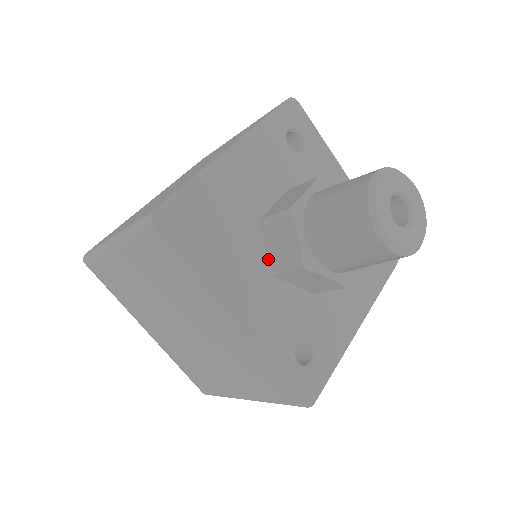
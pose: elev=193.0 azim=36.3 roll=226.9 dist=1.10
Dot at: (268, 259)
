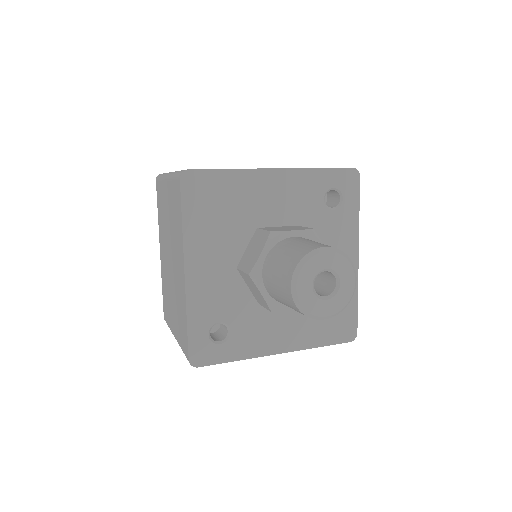
Dot at: (242, 256)
